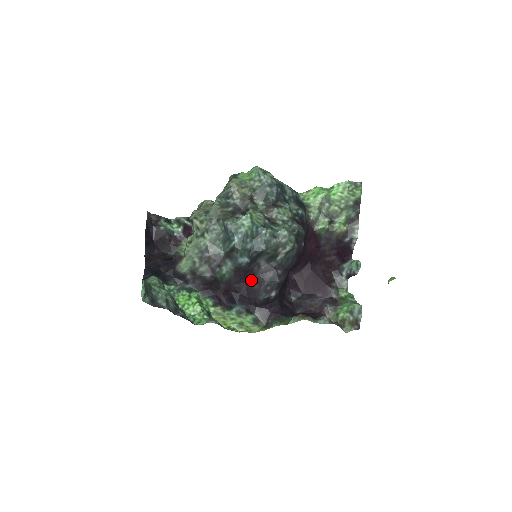
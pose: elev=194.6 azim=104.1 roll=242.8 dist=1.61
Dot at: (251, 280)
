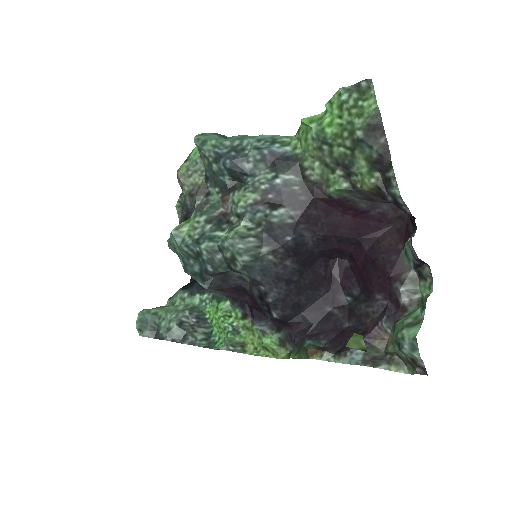
Dot at: (250, 295)
